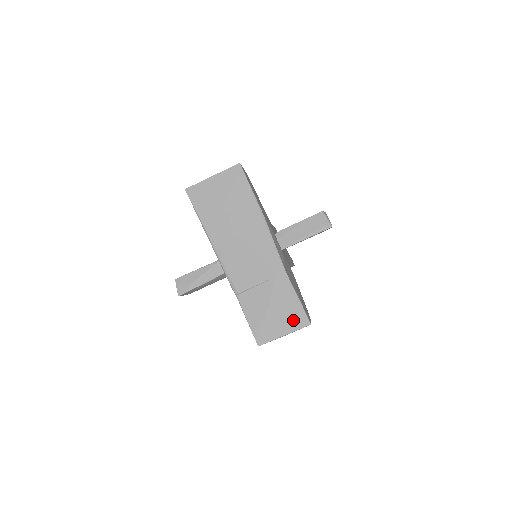
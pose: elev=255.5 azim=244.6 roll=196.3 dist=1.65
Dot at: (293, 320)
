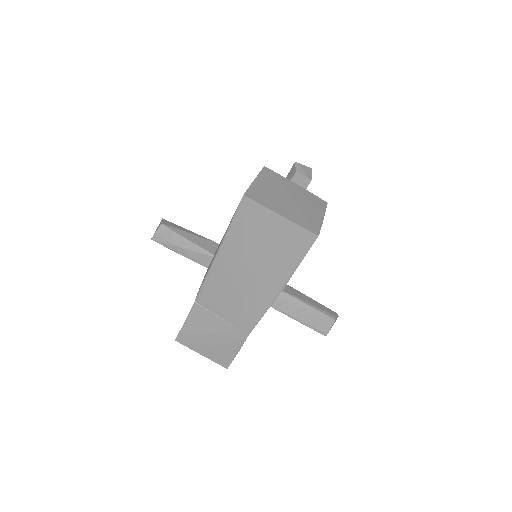
Dot at: (218, 356)
